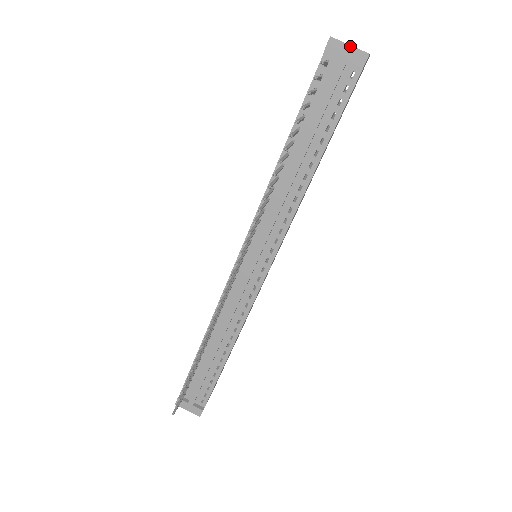
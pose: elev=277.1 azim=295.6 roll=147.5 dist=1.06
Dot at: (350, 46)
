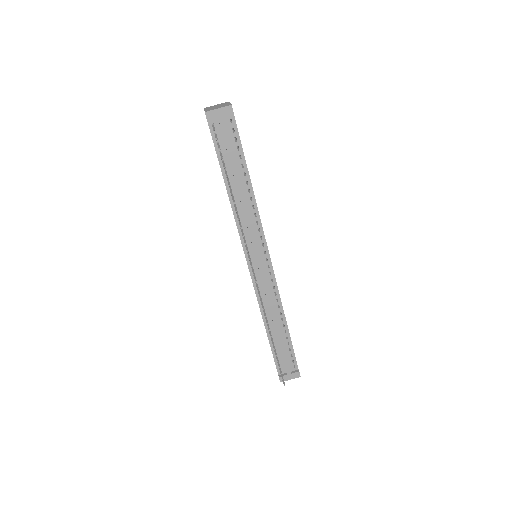
Dot at: (219, 109)
